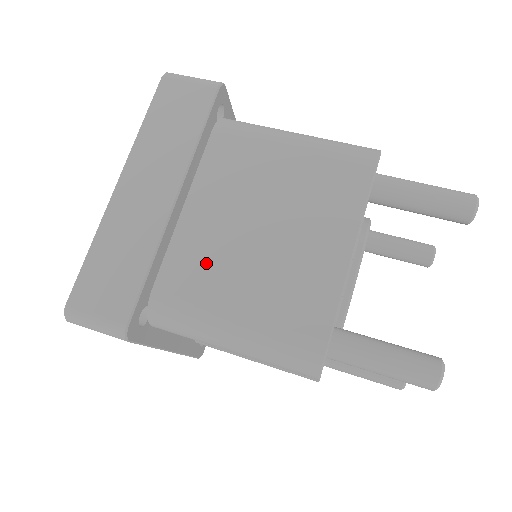
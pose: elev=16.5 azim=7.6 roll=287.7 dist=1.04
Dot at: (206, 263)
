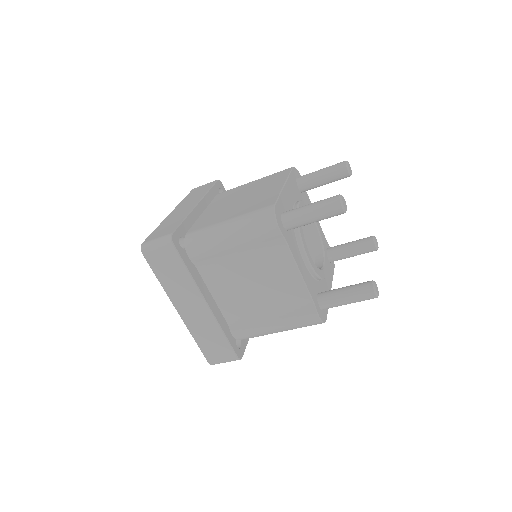
Dot at: (214, 216)
